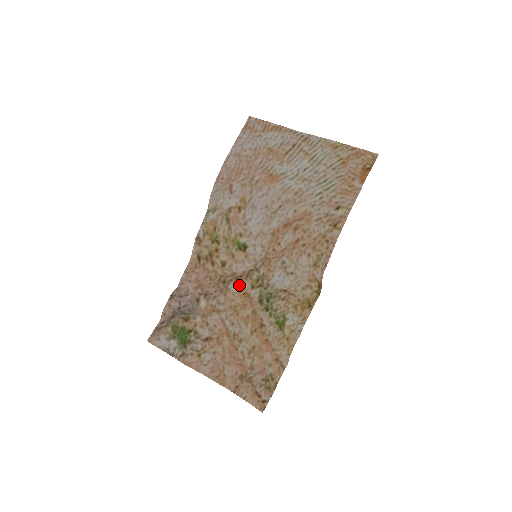
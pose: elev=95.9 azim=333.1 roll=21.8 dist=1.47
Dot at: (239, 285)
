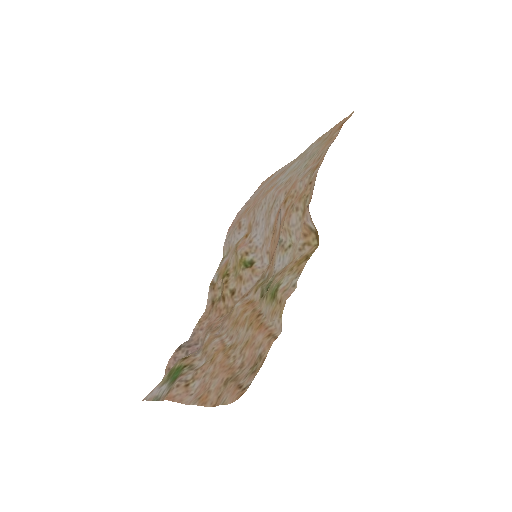
Dot at: (244, 300)
